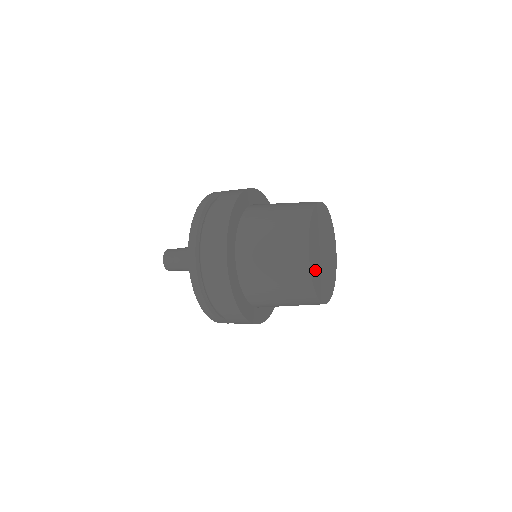
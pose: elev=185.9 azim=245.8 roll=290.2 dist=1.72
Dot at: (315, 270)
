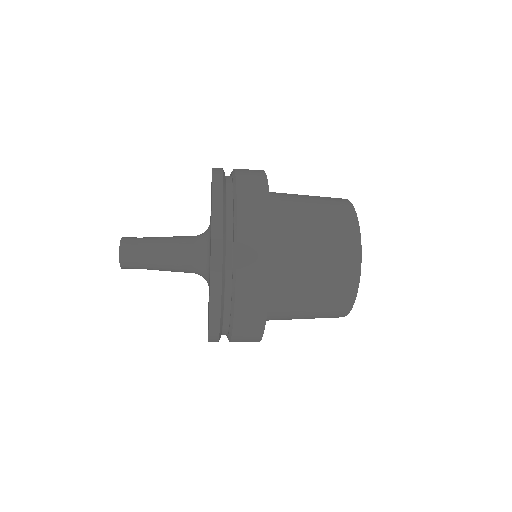
Dot at: occluded
